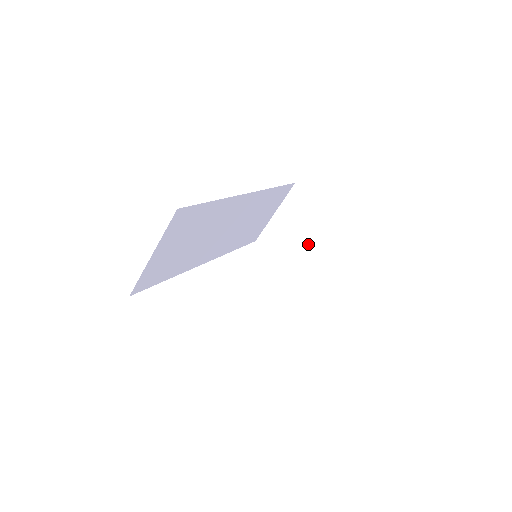
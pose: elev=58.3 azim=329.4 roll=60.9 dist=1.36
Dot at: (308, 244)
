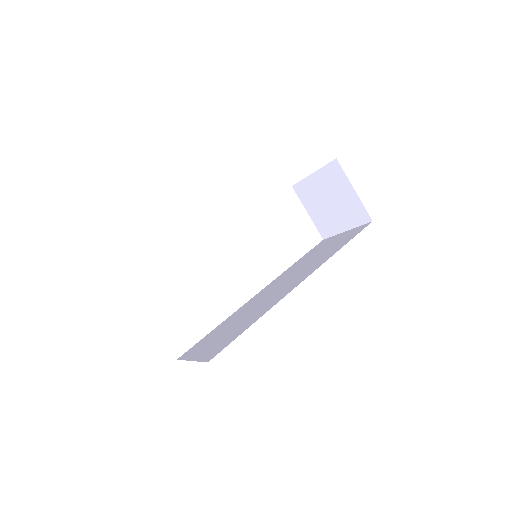
Dot at: (336, 216)
